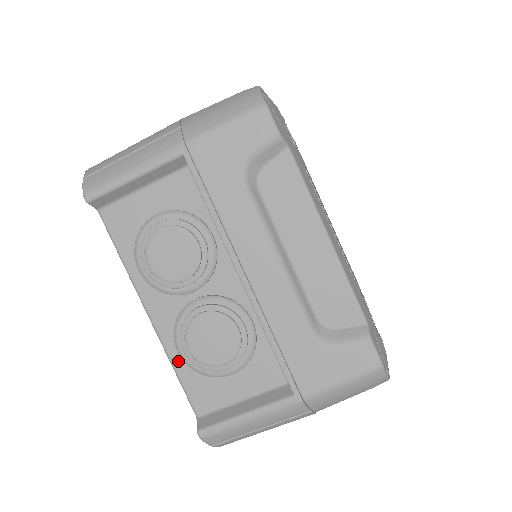
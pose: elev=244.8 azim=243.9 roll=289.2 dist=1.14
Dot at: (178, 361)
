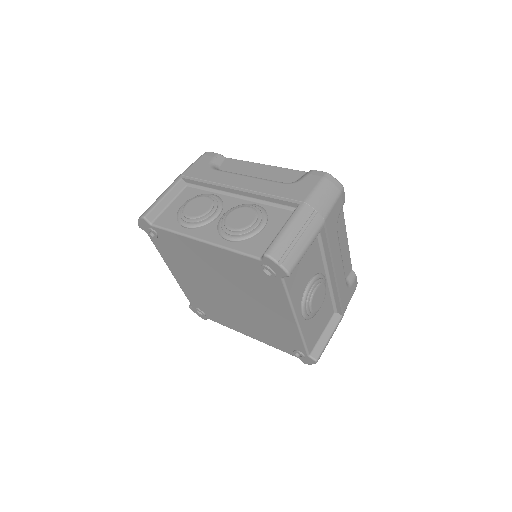
Dot at: (231, 245)
